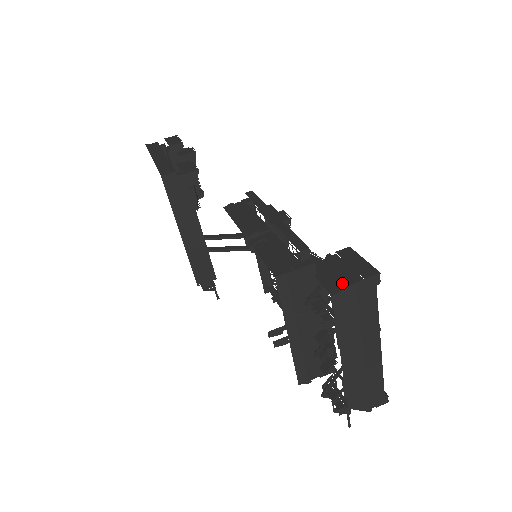
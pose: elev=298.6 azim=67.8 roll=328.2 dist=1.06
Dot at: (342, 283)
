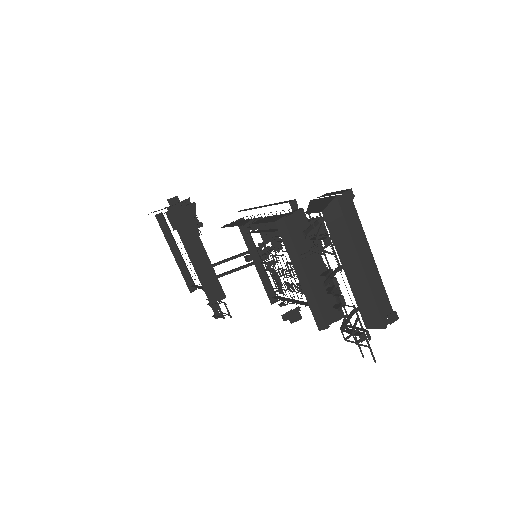
Dot at: (326, 202)
